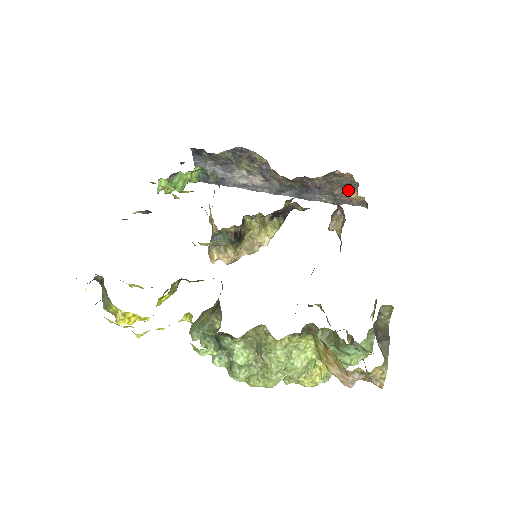
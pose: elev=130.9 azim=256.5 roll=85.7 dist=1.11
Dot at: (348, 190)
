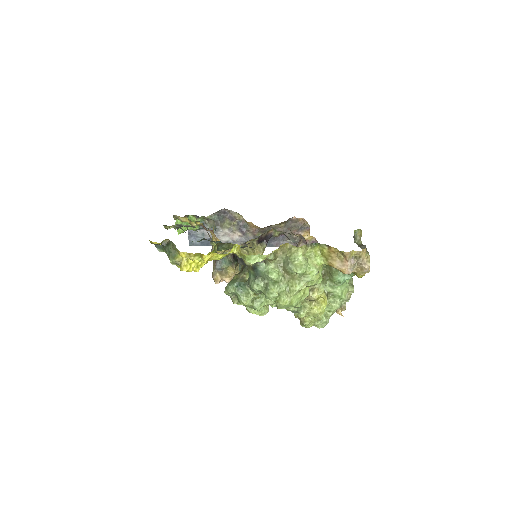
Dot at: (303, 233)
